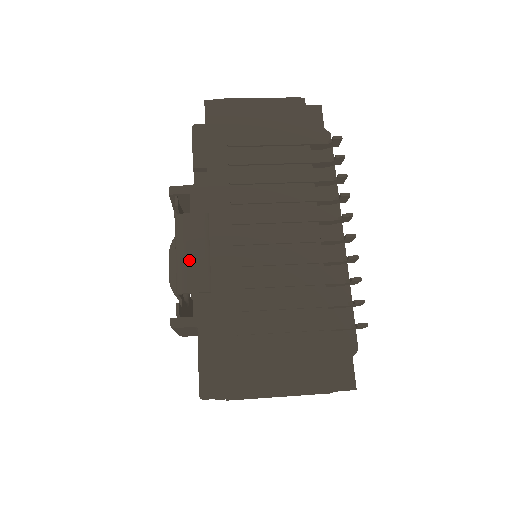
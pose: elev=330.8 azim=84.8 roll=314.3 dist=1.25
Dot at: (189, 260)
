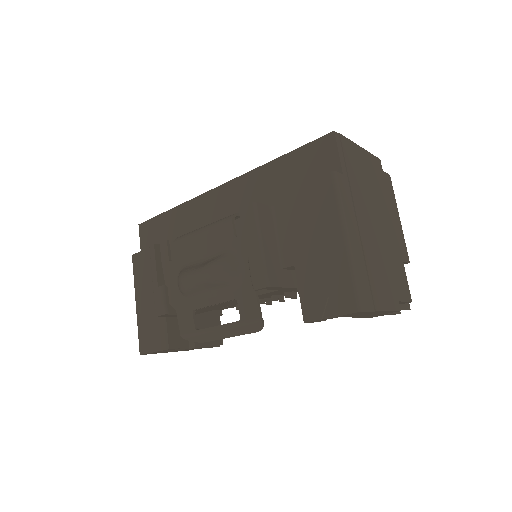
Dot at: occluded
